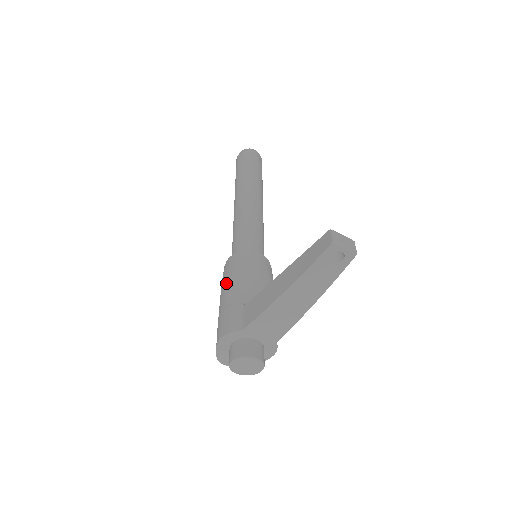
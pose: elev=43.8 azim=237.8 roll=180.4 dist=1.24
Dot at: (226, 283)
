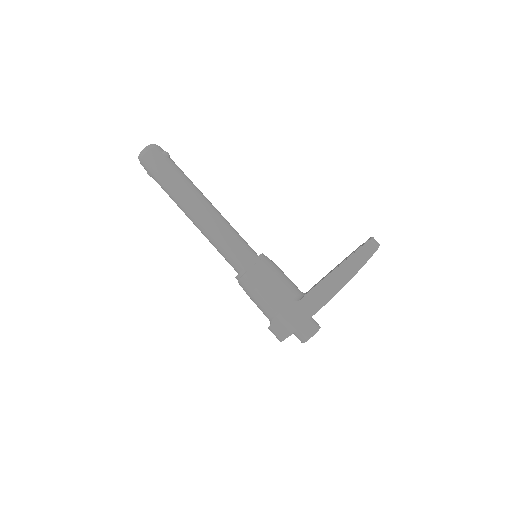
Dot at: (264, 291)
